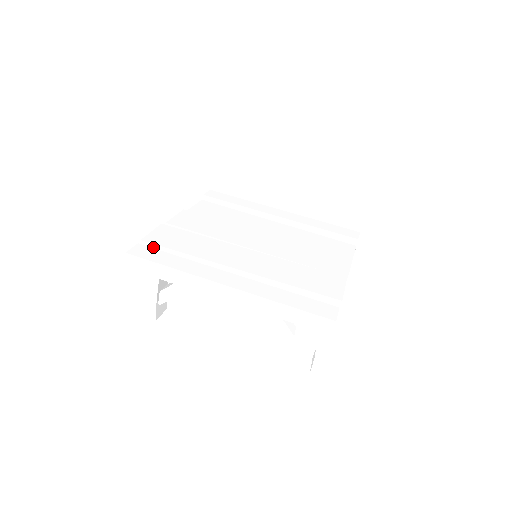
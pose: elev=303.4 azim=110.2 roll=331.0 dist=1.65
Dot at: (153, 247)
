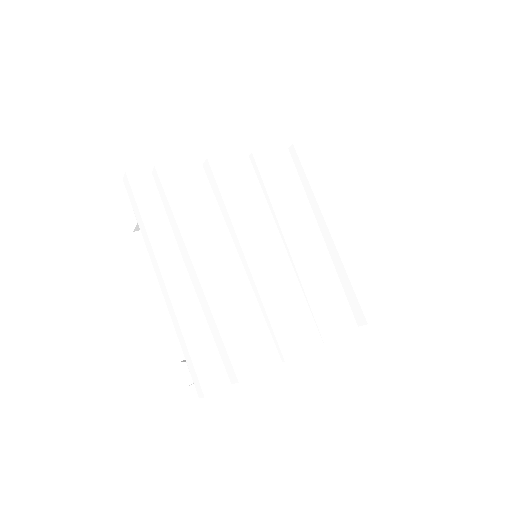
Dot at: (159, 182)
